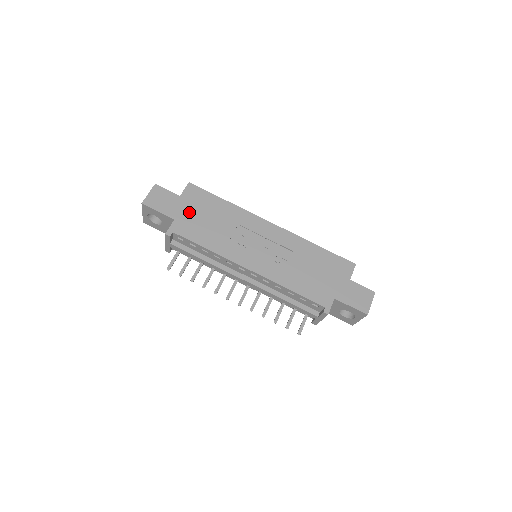
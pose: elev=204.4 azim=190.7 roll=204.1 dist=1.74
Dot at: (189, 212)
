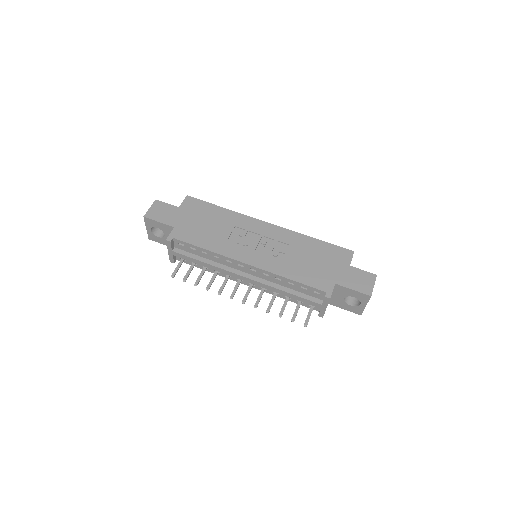
Dot at: (188, 220)
